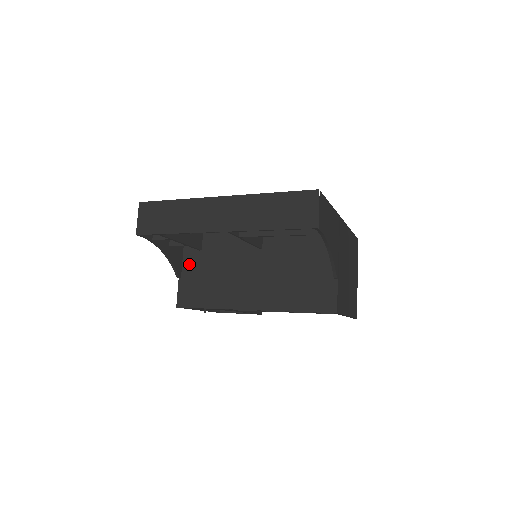
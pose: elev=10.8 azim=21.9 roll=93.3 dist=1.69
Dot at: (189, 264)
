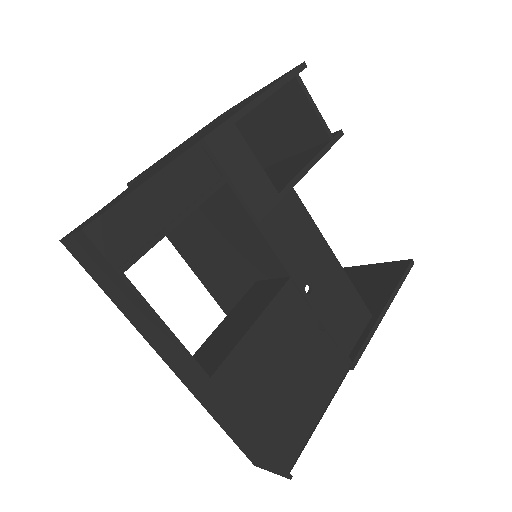
Dot at: occluded
